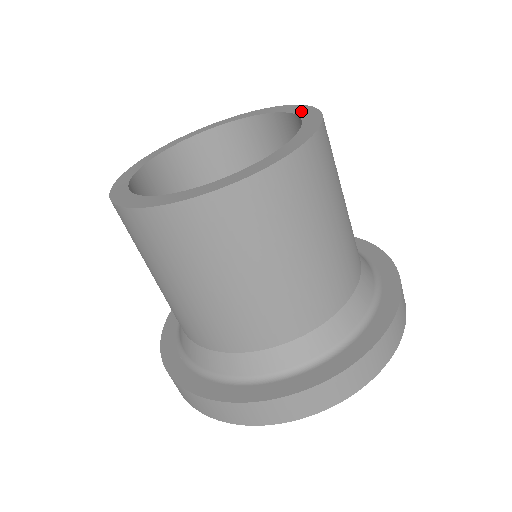
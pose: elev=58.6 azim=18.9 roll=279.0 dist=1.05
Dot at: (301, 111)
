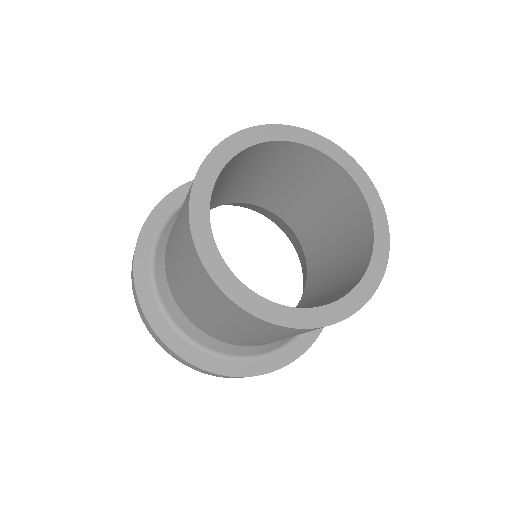
Dot at: (380, 241)
